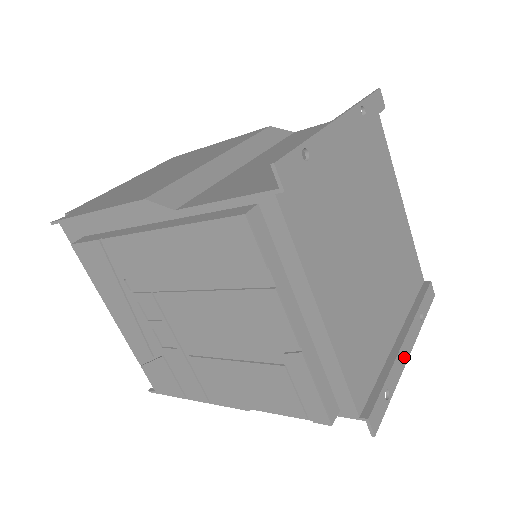
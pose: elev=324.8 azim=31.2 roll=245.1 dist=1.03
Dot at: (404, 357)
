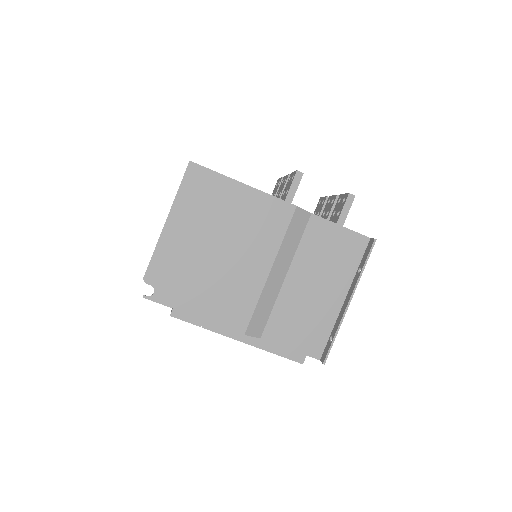
Dot at: occluded
